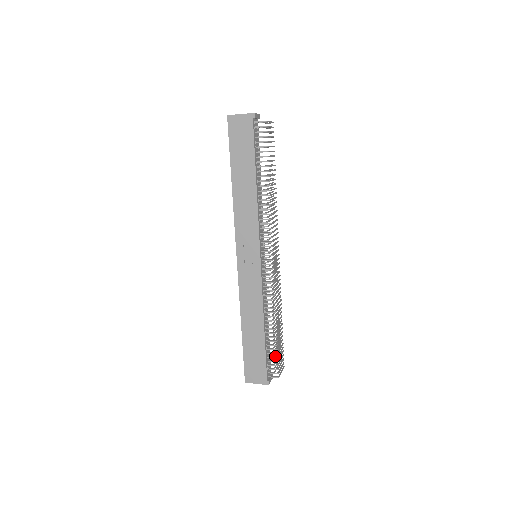
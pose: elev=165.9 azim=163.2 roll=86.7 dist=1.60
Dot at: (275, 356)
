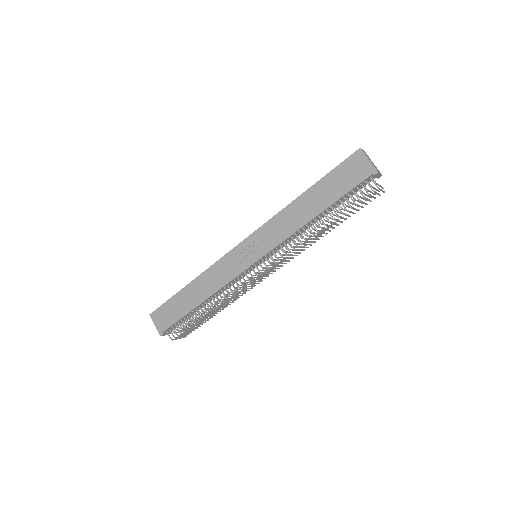
Dot at: occluded
